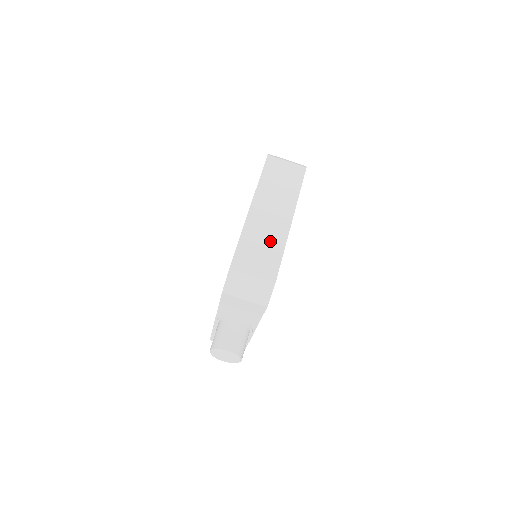
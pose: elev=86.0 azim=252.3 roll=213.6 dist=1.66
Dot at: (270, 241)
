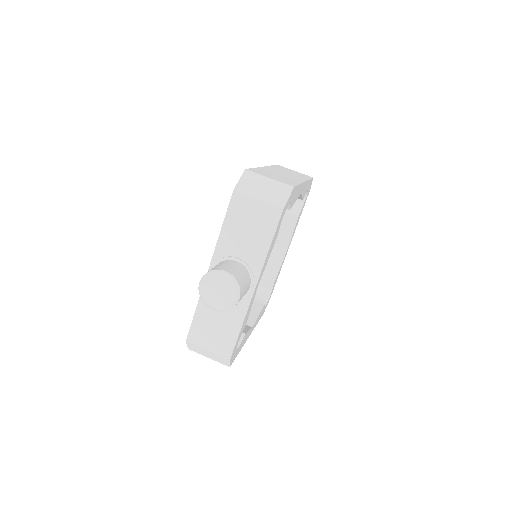
Dot at: (285, 178)
